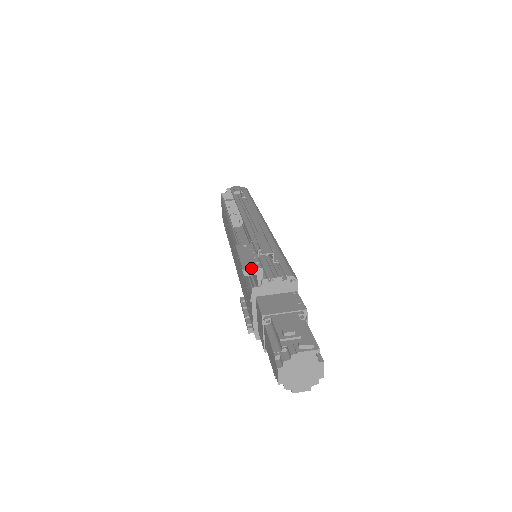
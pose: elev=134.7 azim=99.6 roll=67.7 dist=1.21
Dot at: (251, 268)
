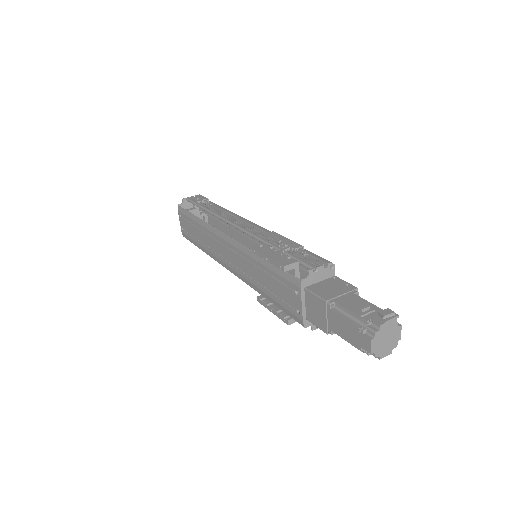
Dot at: (289, 263)
